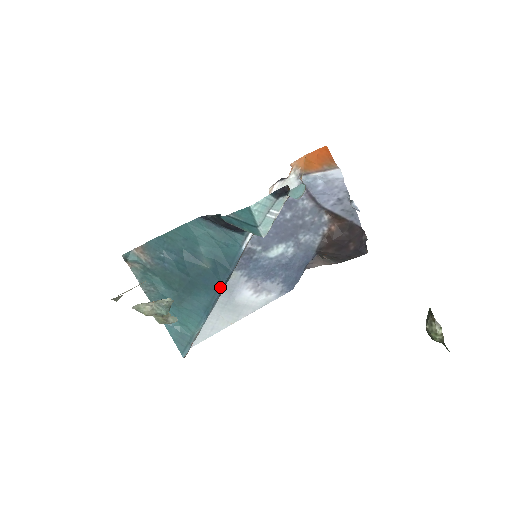
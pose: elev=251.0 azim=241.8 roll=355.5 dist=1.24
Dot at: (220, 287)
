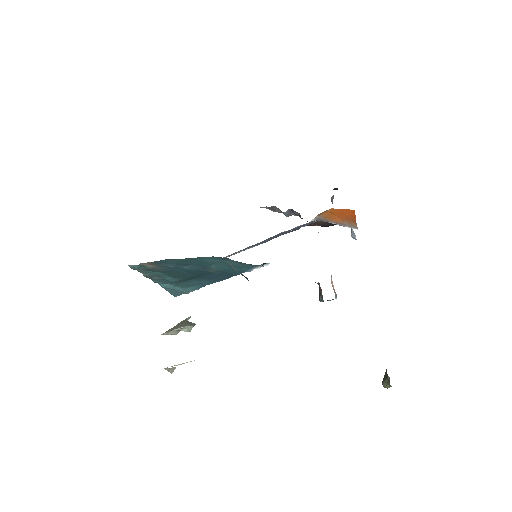
Dot at: (222, 280)
